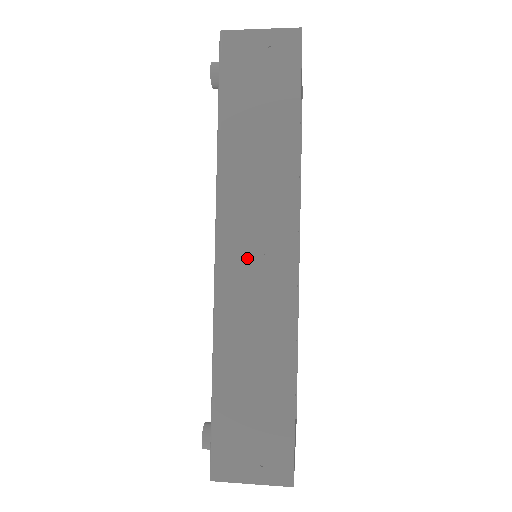
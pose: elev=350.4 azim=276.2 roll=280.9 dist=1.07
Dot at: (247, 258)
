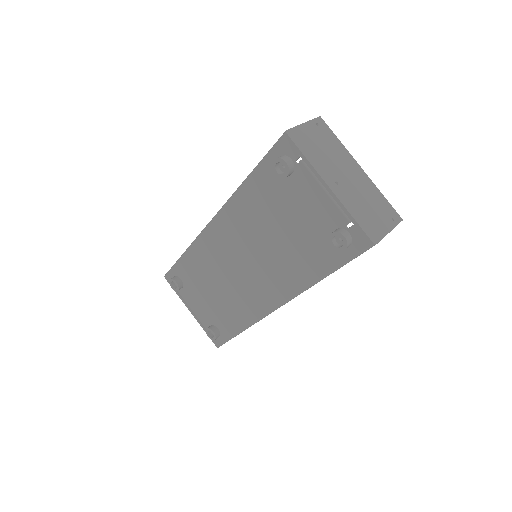
Dot at: occluded
